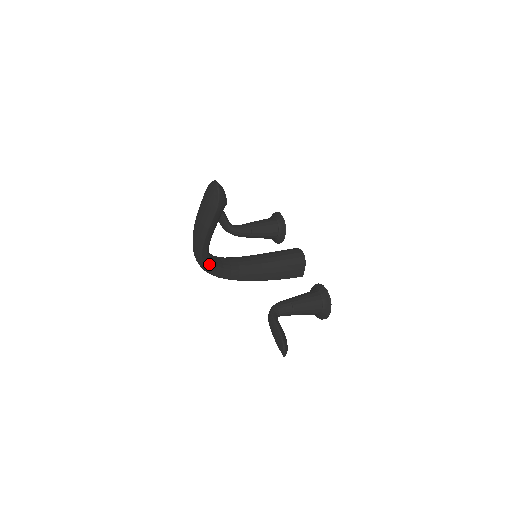
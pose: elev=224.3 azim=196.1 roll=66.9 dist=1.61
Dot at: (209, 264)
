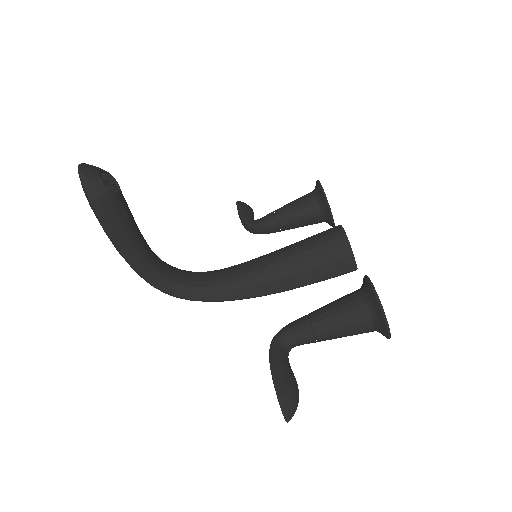
Dot at: (171, 286)
